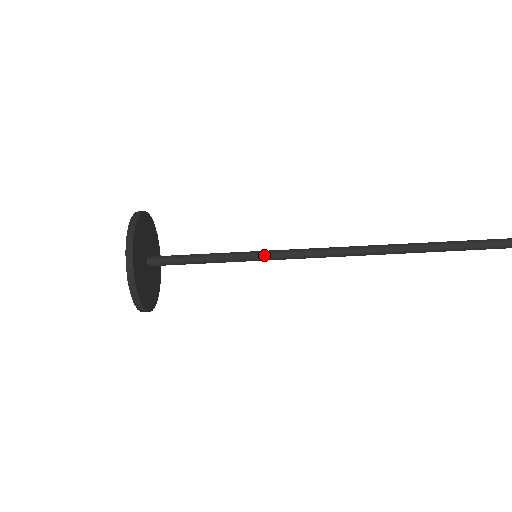
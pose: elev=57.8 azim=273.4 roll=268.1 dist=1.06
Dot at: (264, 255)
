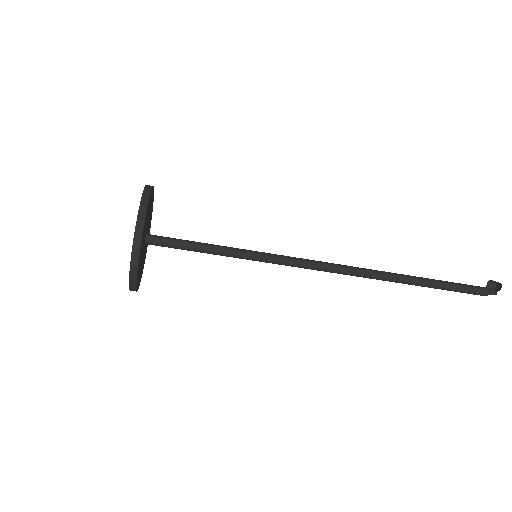
Dot at: (265, 259)
